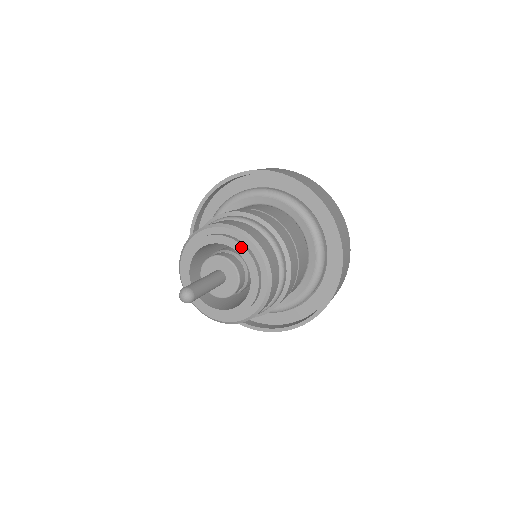
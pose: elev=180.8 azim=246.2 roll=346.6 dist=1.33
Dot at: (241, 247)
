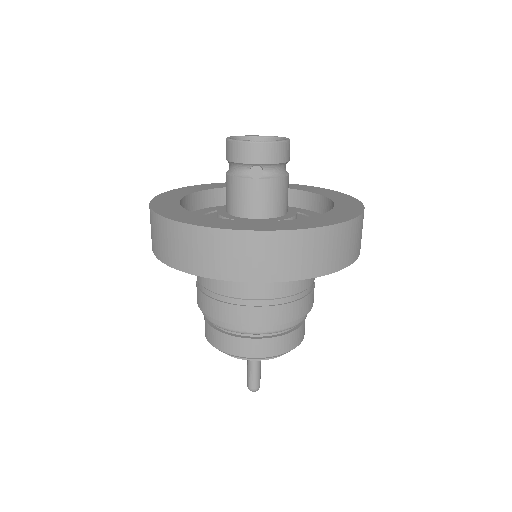
Dot at: (281, 355)
